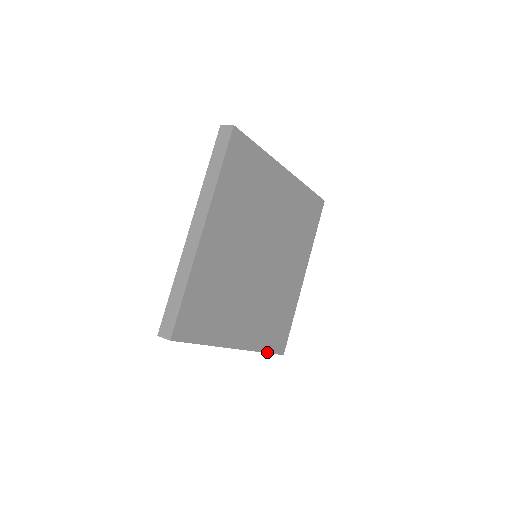
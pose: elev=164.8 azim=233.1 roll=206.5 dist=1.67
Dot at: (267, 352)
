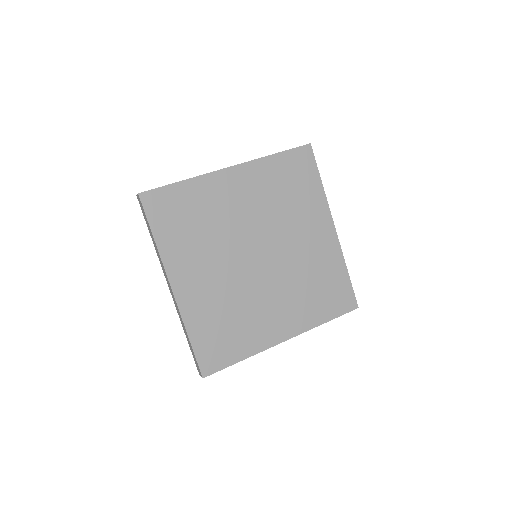
Dot at: (192, 343)
